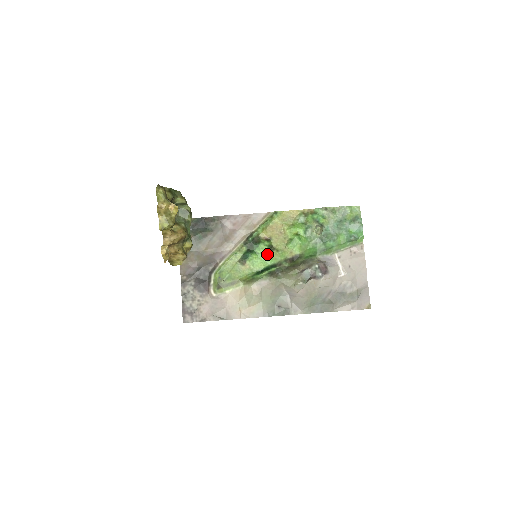
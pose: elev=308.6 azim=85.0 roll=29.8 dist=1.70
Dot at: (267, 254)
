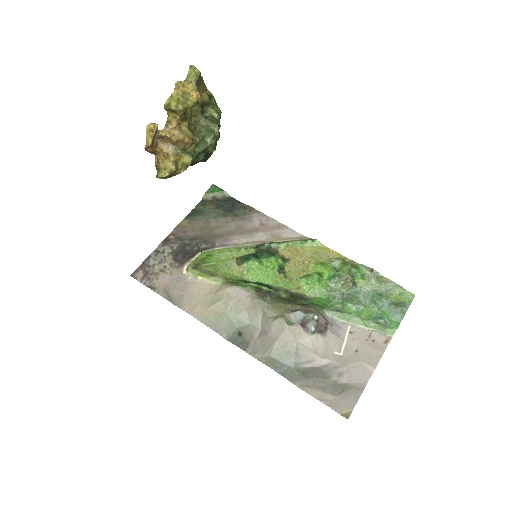
Dot at: (271, 271)
